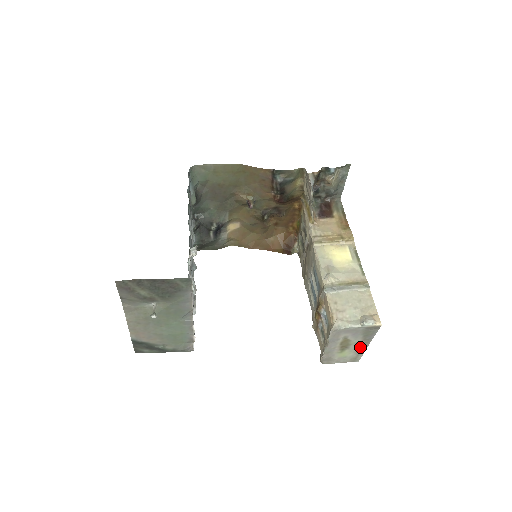
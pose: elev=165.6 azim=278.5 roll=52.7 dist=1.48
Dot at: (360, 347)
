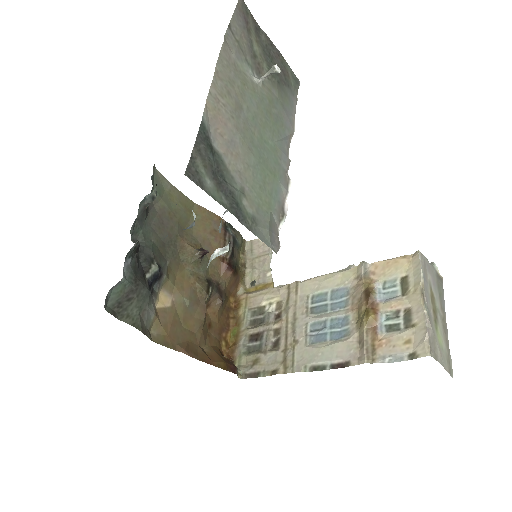
Dot at: (443, 328)
